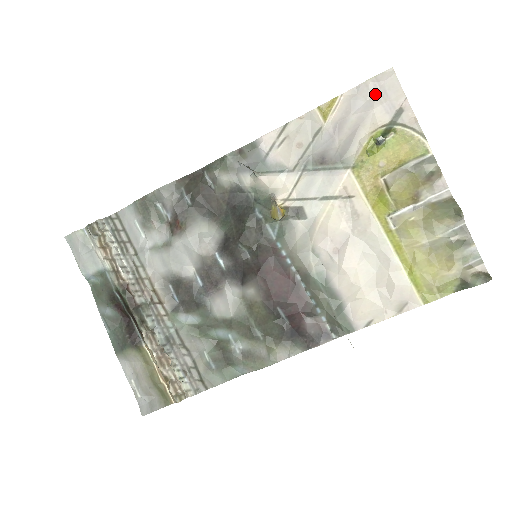
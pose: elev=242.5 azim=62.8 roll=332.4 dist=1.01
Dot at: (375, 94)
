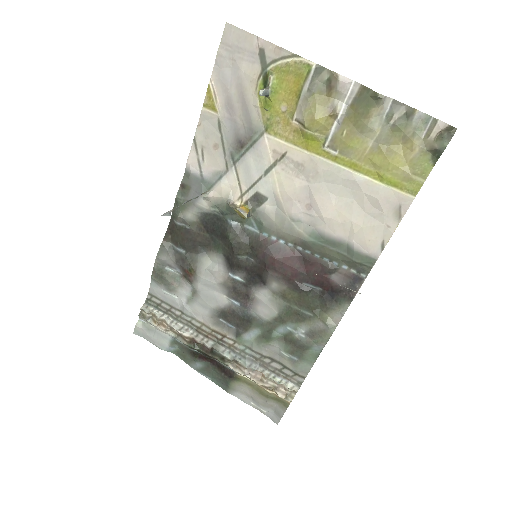
Dot at: (232, 57)
